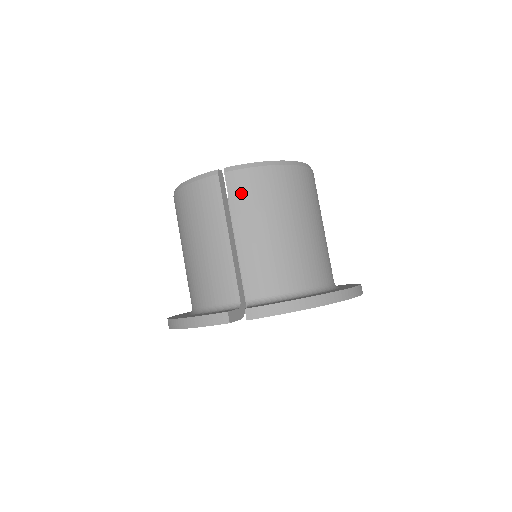
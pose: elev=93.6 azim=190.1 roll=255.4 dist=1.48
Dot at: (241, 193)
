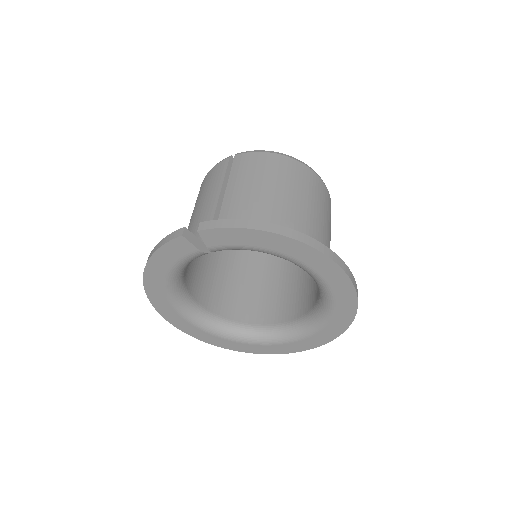
Dot at: (242, 166)
